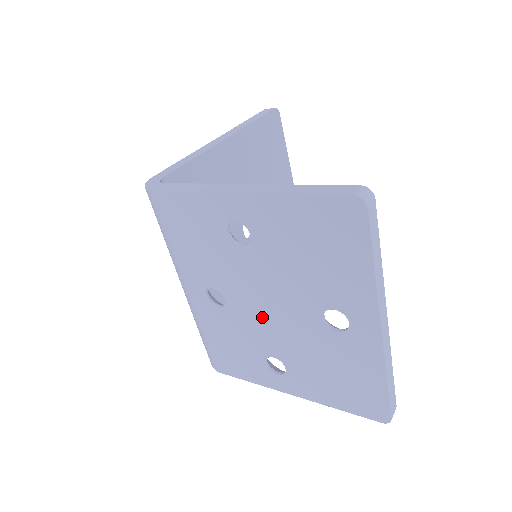
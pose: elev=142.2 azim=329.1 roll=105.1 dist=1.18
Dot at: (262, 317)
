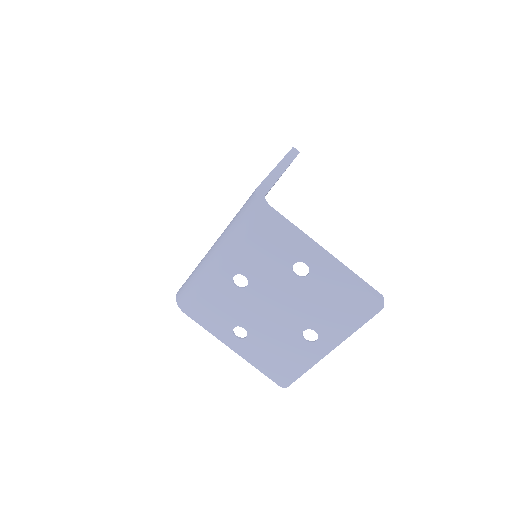
Dot at: (263, 309)
